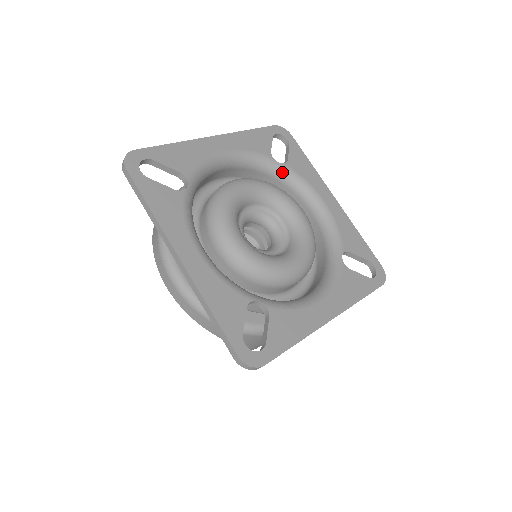
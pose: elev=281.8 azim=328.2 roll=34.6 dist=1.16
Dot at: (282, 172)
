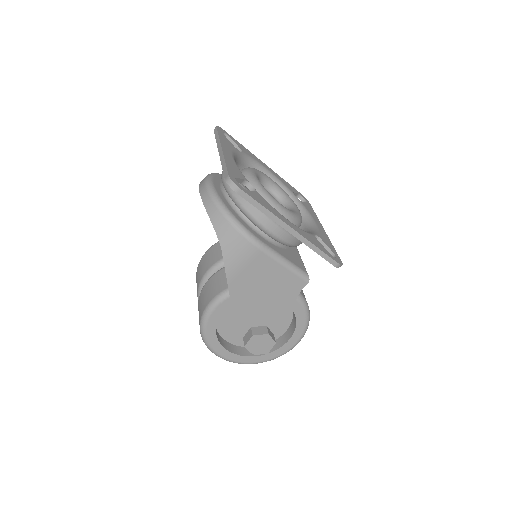
Dot at: (296, 201)
